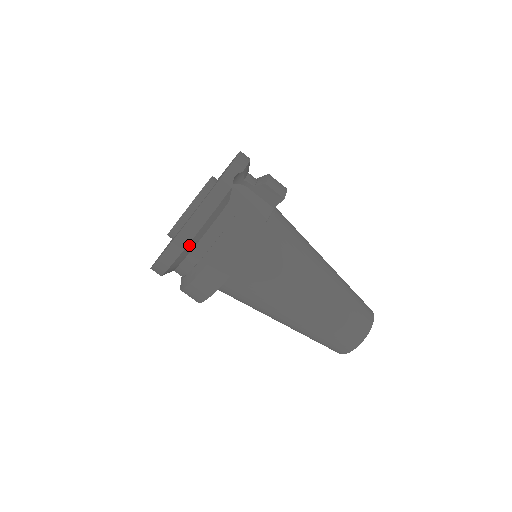
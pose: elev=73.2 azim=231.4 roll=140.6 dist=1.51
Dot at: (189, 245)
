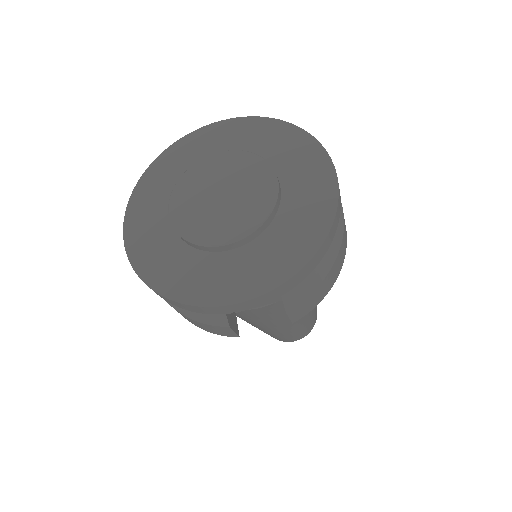
Dot at: occluded
